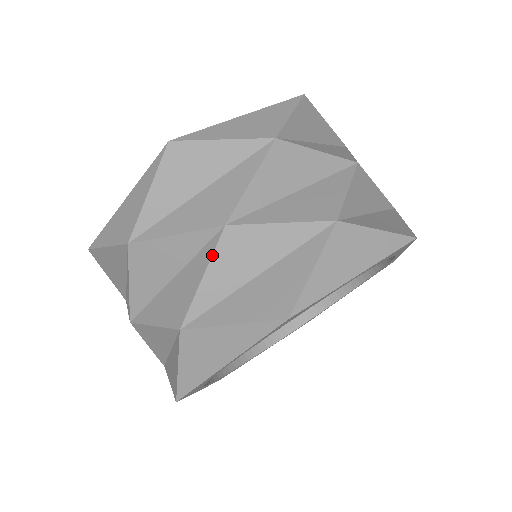
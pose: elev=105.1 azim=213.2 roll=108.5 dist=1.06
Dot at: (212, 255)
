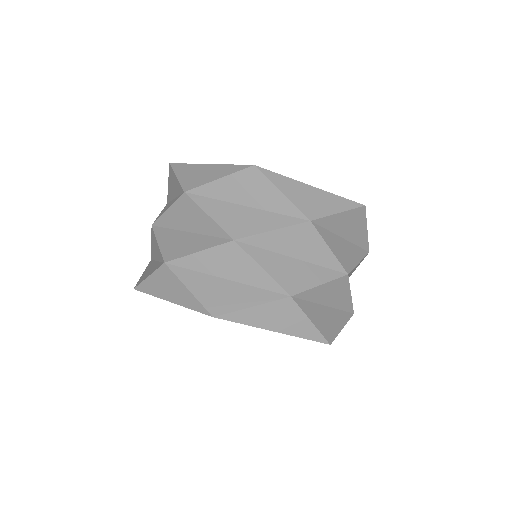
Dot at: (214, 247)
